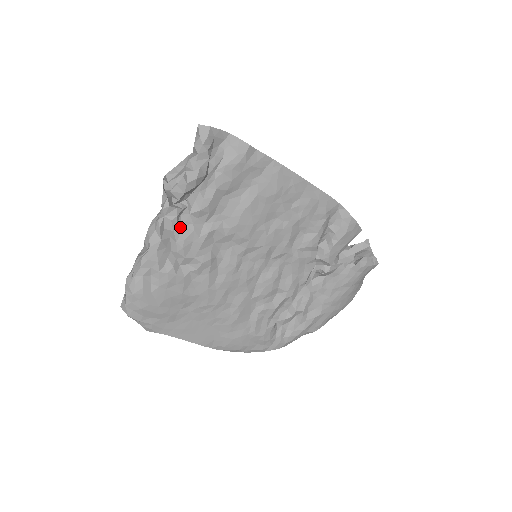
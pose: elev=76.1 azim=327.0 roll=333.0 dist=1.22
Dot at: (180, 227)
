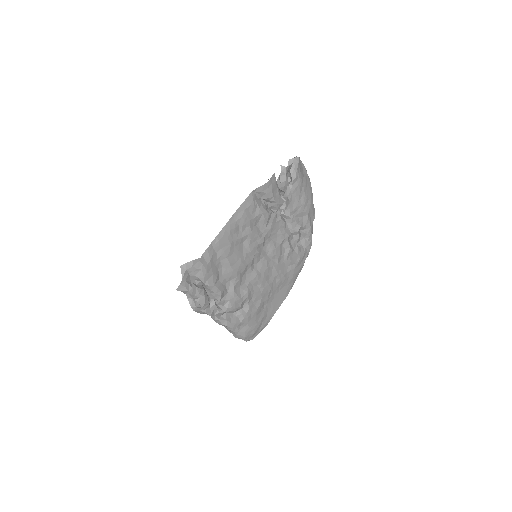
Dot at: (224, 307)
